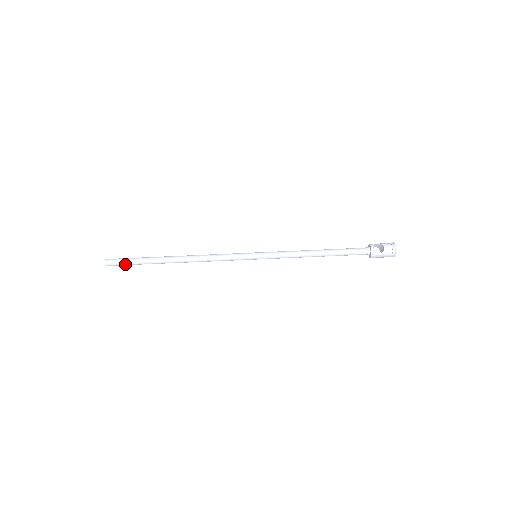
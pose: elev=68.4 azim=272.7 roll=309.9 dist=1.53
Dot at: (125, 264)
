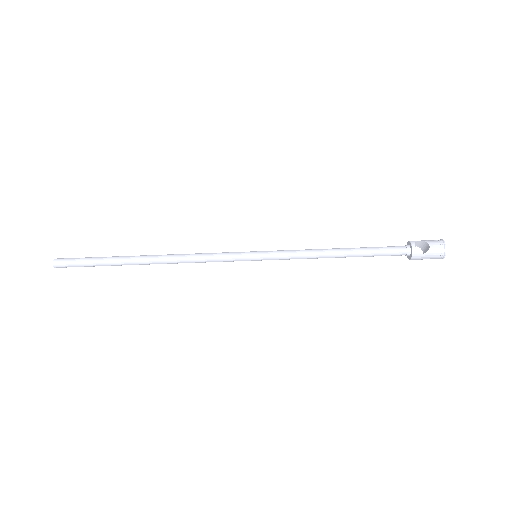
Dot at: (80, 265)
